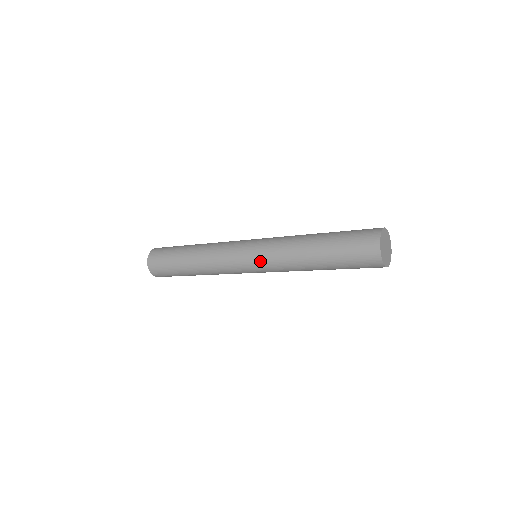
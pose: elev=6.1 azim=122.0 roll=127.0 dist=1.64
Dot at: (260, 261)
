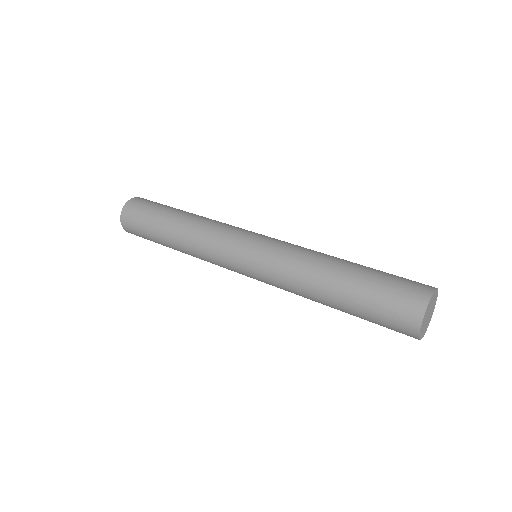
Dot at: occluded
